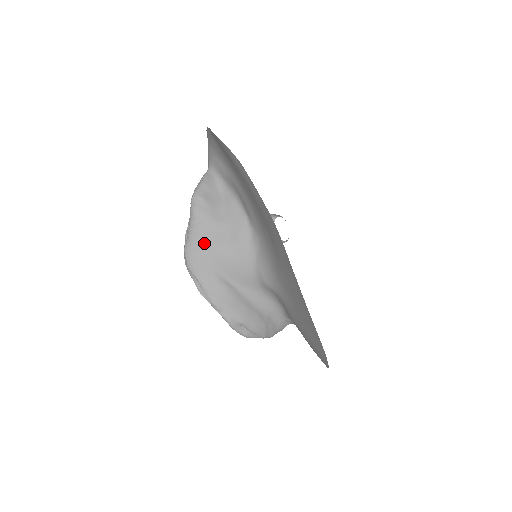
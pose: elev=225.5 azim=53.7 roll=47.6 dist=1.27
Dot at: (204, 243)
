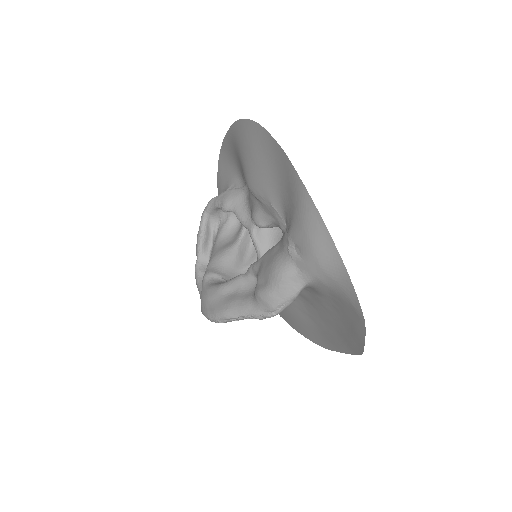
Dot at: occluded
